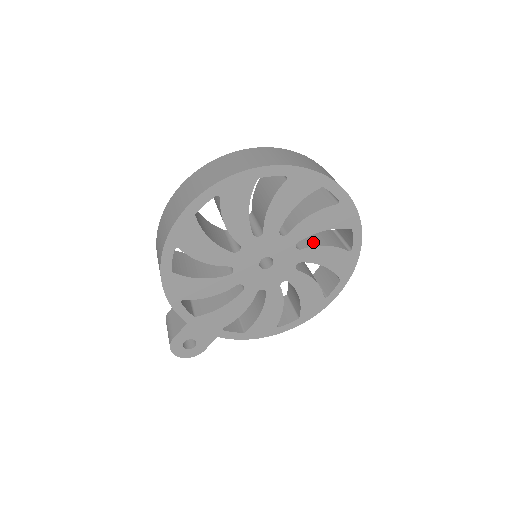
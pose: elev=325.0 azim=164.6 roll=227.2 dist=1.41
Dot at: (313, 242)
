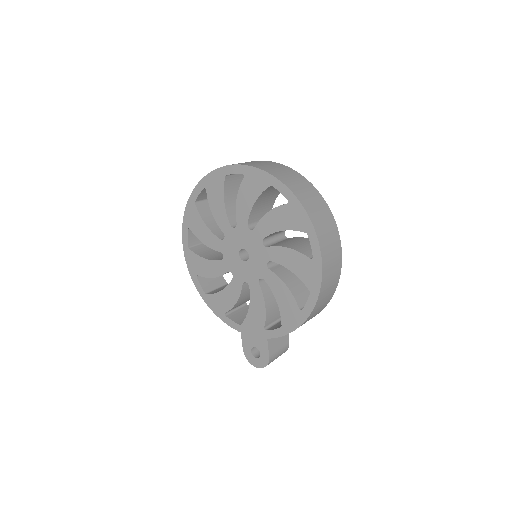
Dot at: occluded
